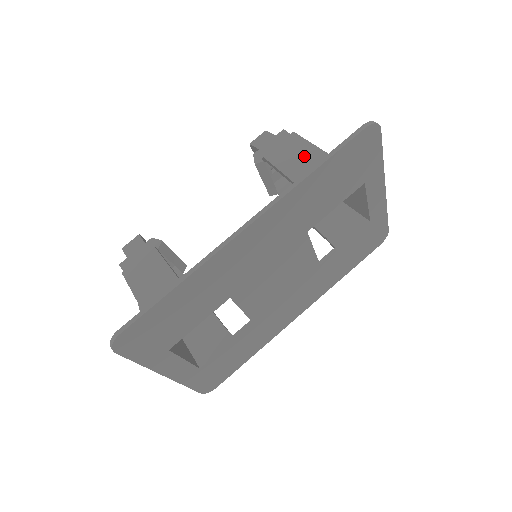
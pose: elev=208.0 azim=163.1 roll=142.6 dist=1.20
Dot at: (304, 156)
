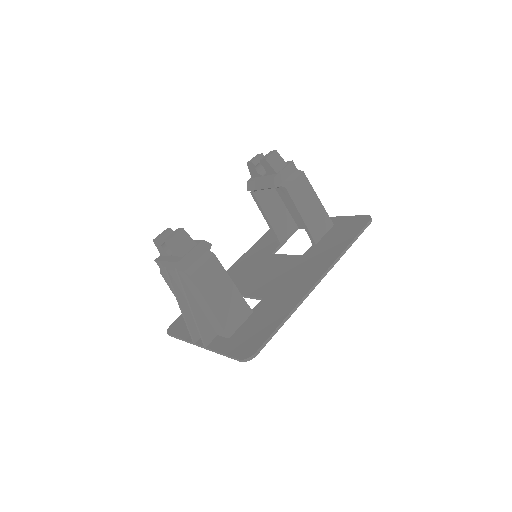
Dot at: (309, 198)
